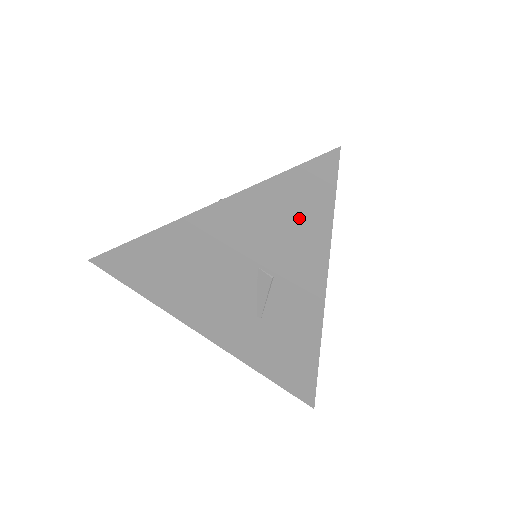
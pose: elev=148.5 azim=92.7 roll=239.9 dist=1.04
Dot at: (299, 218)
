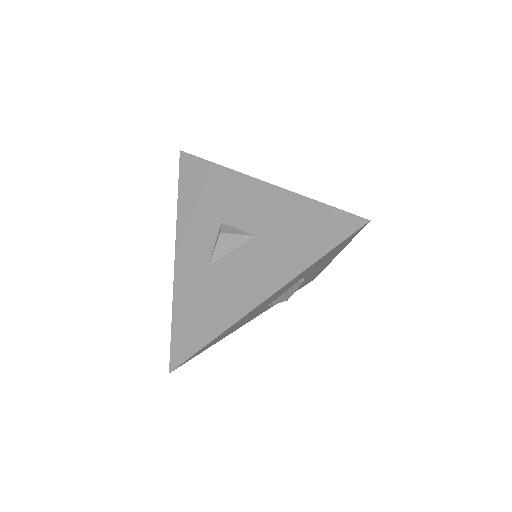
Dot at: occluded
